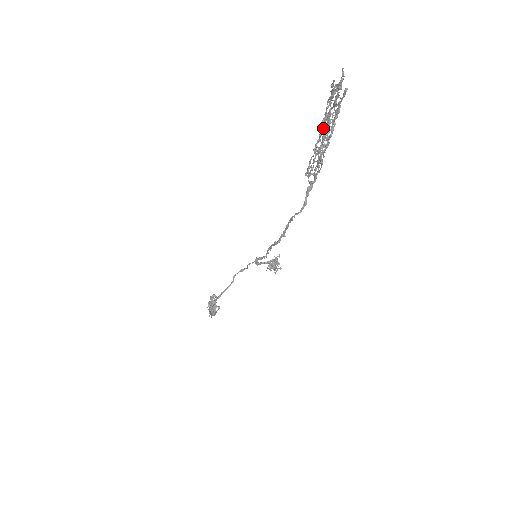
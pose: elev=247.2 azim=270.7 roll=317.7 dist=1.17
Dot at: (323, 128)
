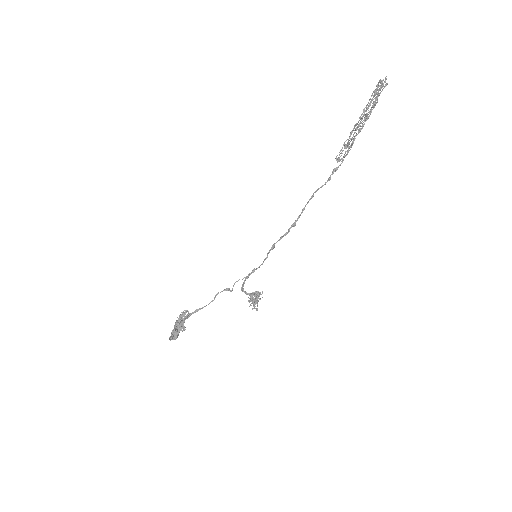
Dot at: occluded
